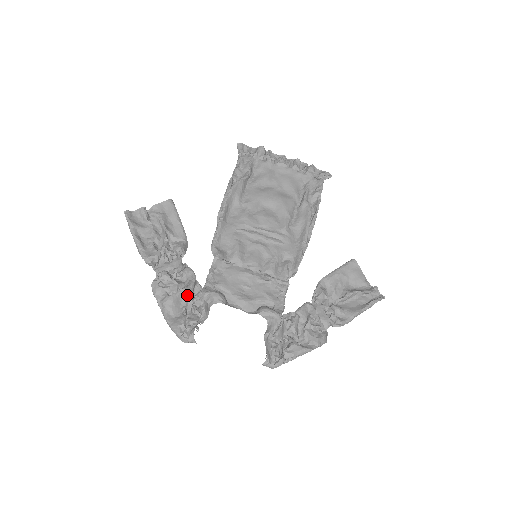
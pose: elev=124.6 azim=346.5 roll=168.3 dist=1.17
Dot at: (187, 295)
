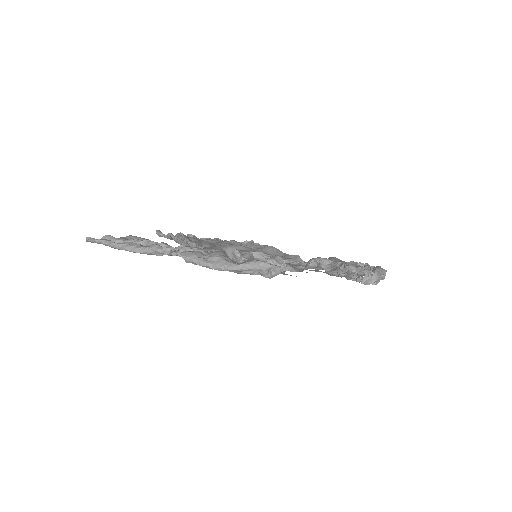
Dot at: (232, 252)
